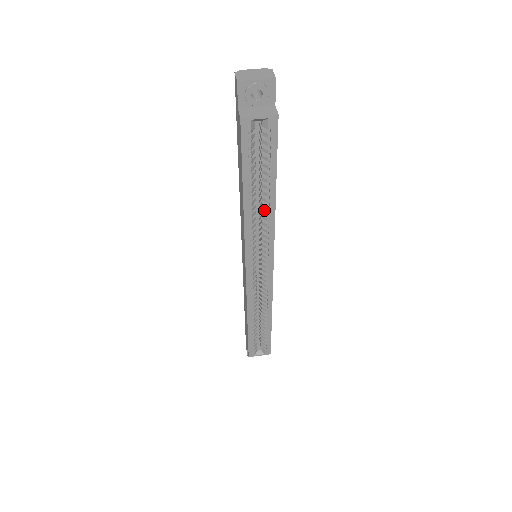
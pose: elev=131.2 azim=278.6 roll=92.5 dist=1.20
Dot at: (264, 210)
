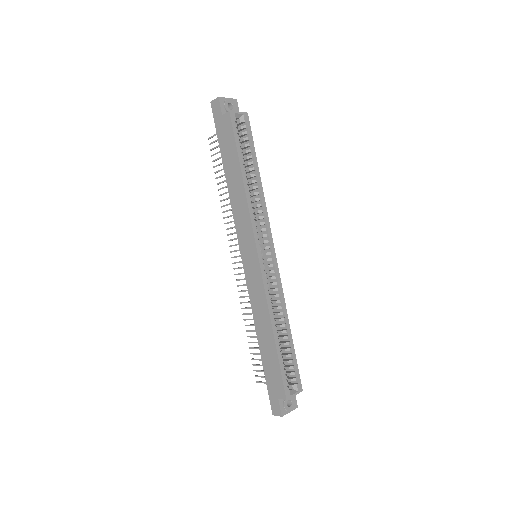
Dot at: (255, 192)
